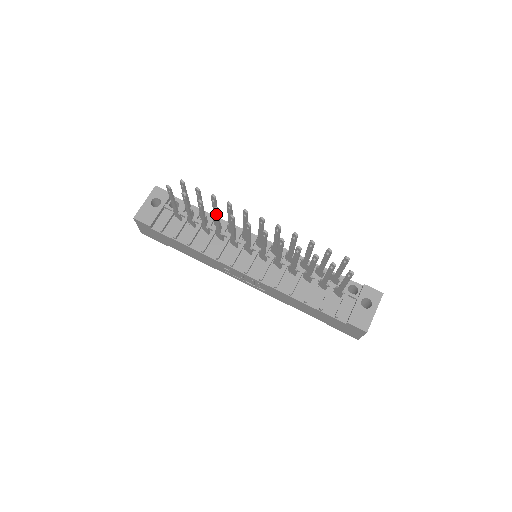
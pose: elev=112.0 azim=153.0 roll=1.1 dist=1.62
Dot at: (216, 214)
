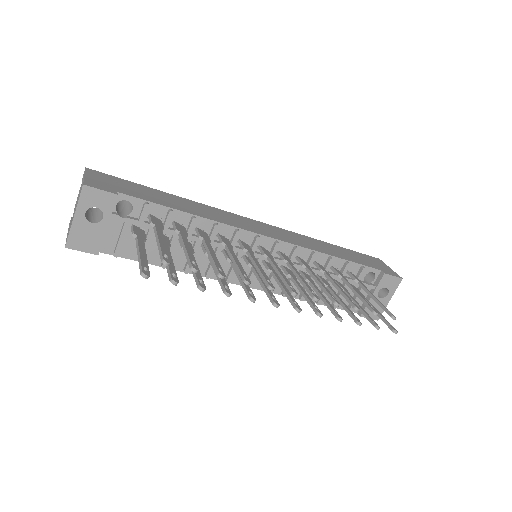
Dot at: occluded
